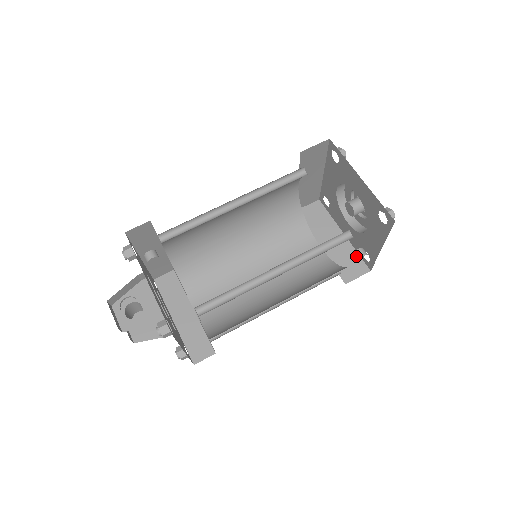
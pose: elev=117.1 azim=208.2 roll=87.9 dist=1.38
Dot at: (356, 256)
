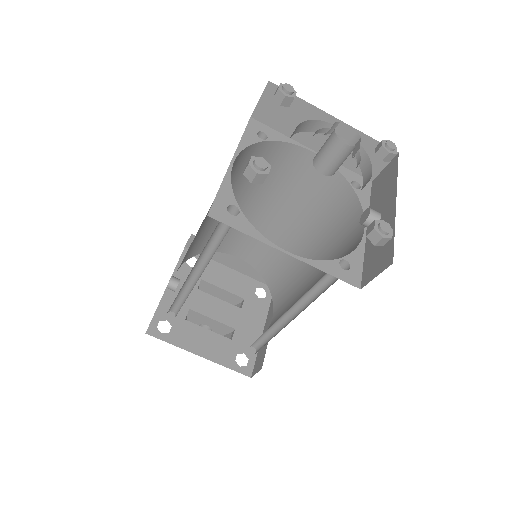
Dot at: occluded
